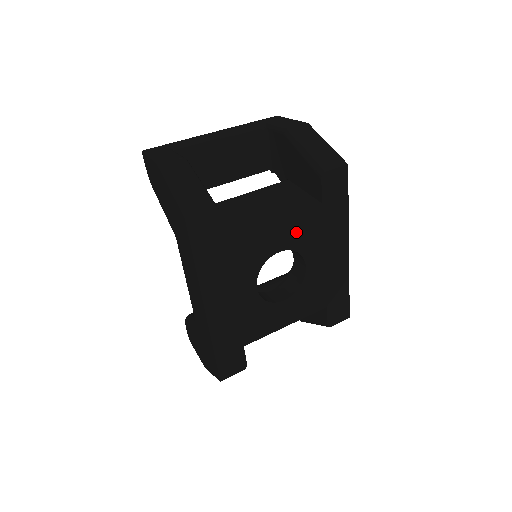
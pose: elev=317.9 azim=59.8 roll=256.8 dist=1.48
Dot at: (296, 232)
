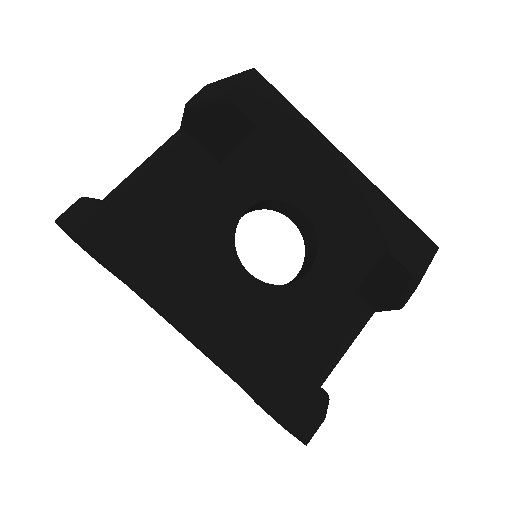
Dot at: (249, 177)
